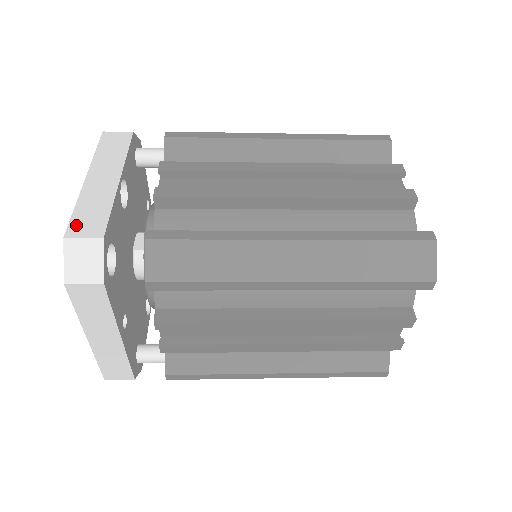
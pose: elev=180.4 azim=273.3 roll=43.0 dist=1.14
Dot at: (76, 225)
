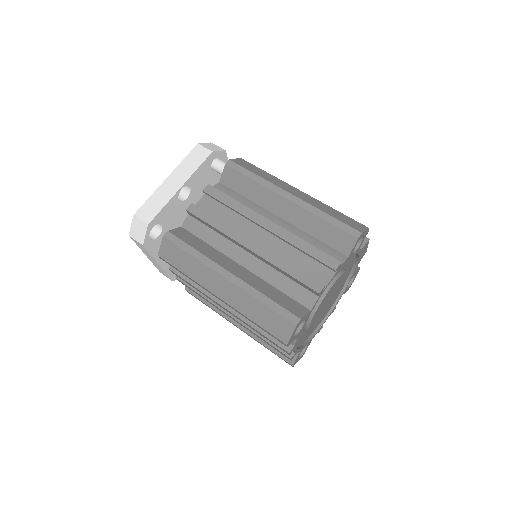
Dot at: (143, 210)
